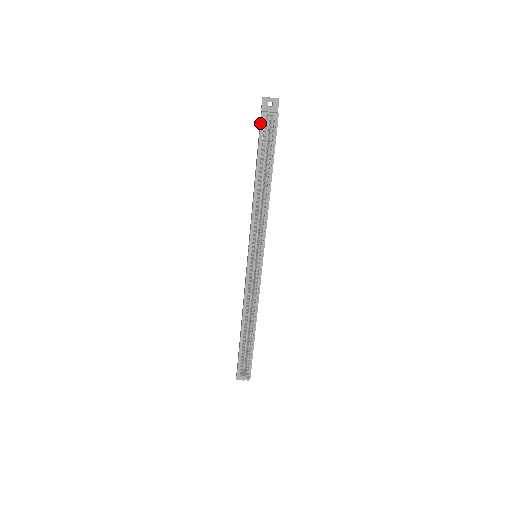
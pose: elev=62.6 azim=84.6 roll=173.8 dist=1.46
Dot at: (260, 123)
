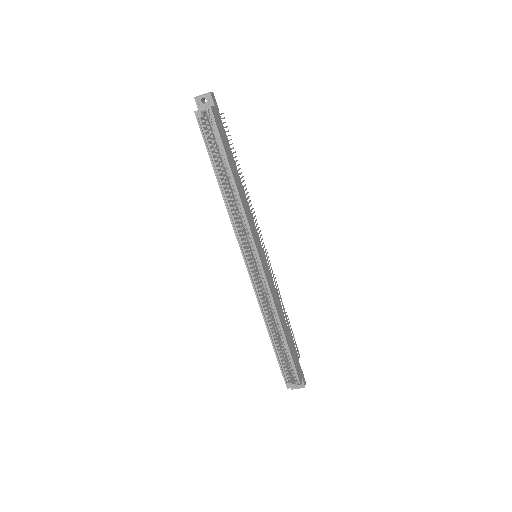
Dot at: (198, 123)
